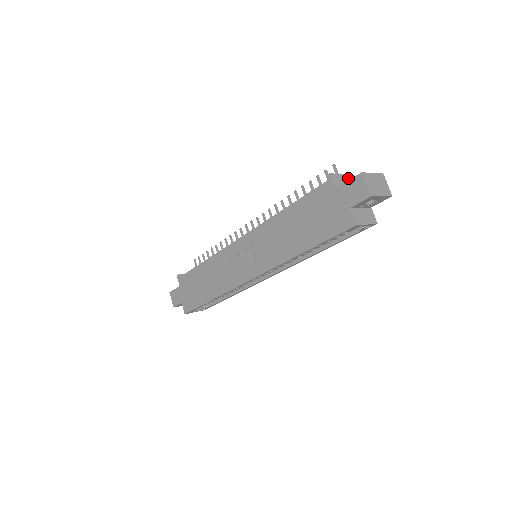
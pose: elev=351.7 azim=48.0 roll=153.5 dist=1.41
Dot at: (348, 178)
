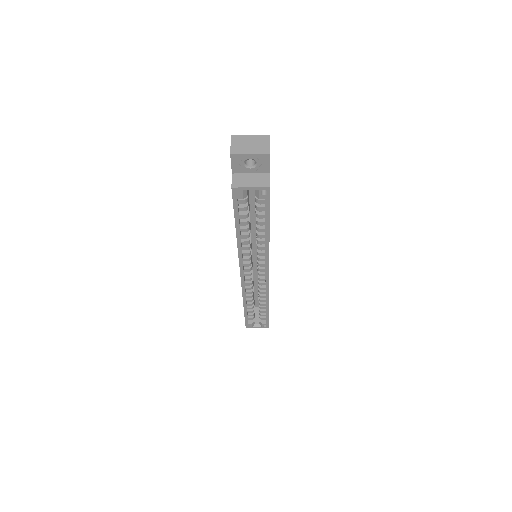
Dot at: occluded
